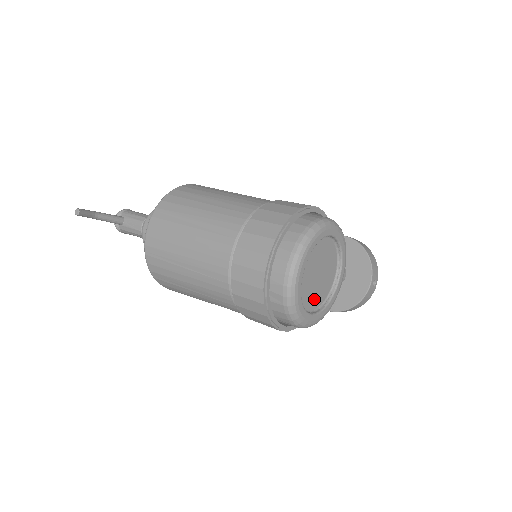
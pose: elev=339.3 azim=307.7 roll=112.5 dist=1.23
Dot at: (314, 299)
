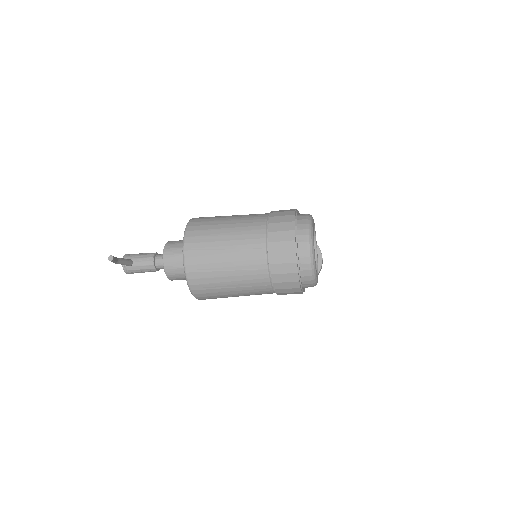
Dot at: occluded
